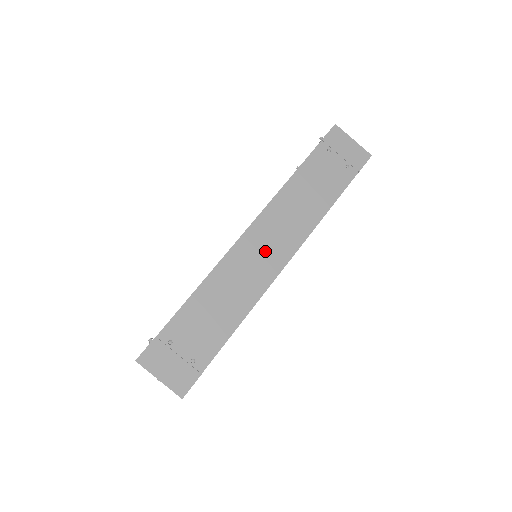
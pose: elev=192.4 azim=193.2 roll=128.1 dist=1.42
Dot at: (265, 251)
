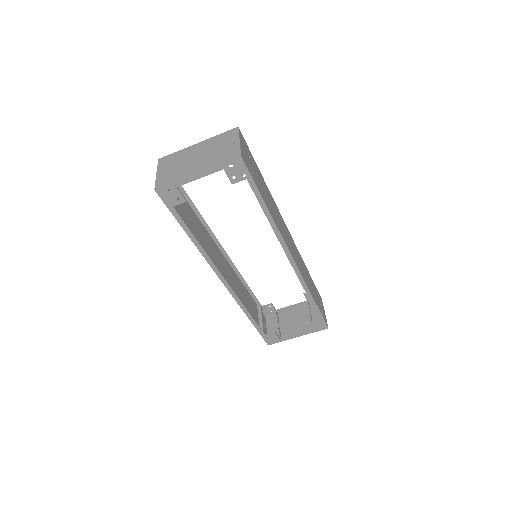
Dot at: (290, 243)
